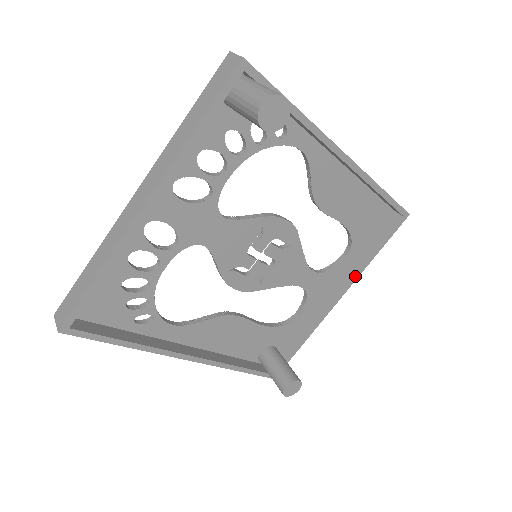
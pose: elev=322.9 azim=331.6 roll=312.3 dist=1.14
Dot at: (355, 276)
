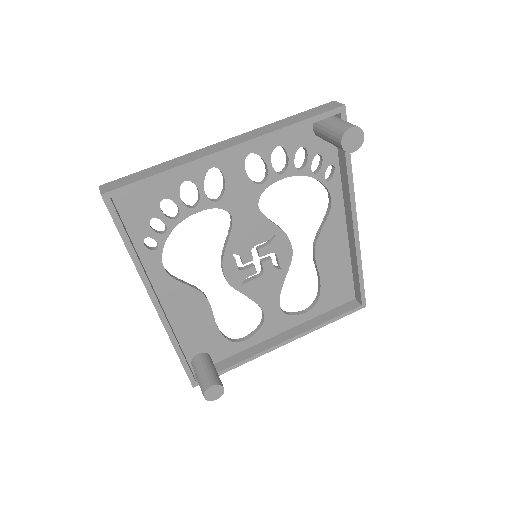
Dot at: (306, 331)
